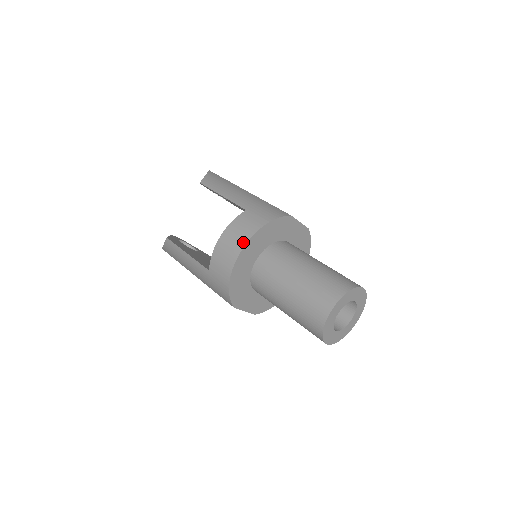
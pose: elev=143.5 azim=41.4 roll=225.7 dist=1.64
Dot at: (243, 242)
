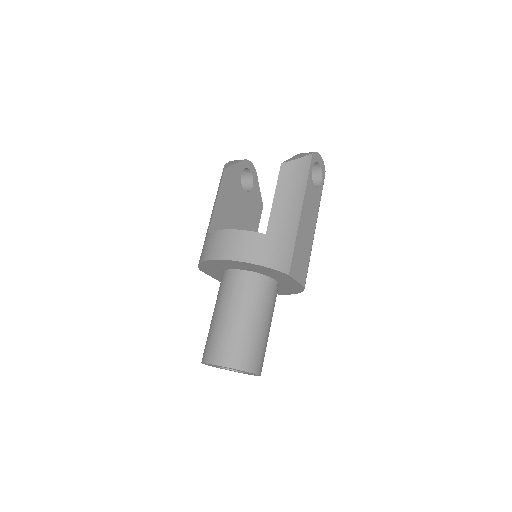
Dot at: (229, 256)
